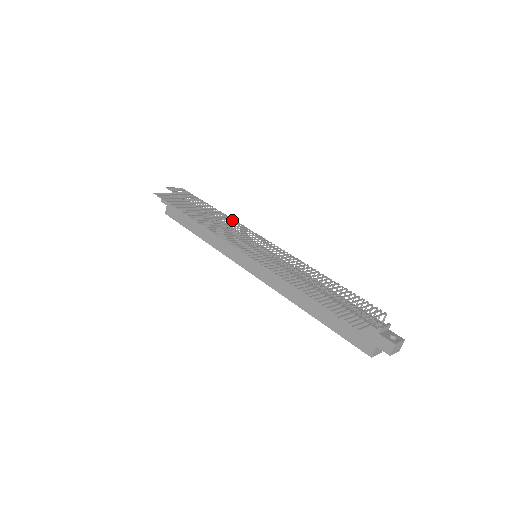
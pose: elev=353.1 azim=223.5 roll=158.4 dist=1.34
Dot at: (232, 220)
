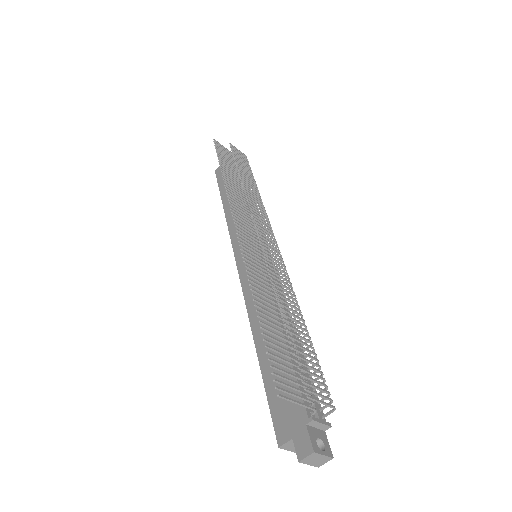
Dot at: (262, 207)
